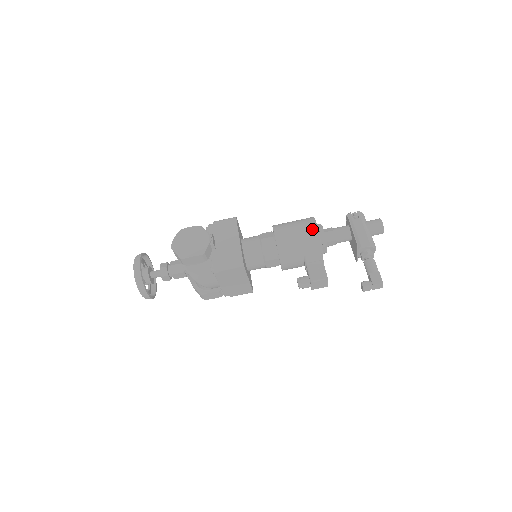
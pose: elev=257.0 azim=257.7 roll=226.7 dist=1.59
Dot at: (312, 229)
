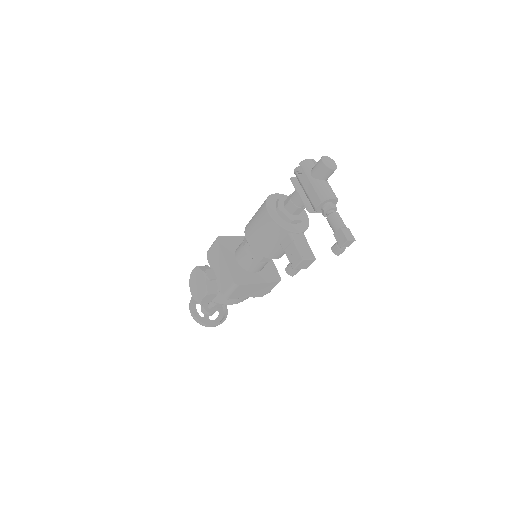
Dot at: (266, 218)
